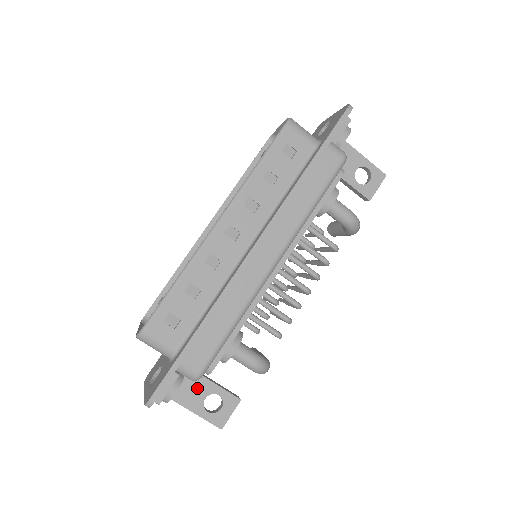
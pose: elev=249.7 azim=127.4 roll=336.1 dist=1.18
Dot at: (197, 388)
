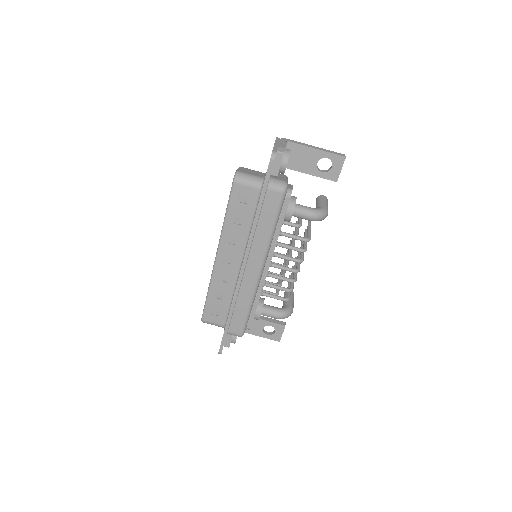
Dot at: (256, 325)
